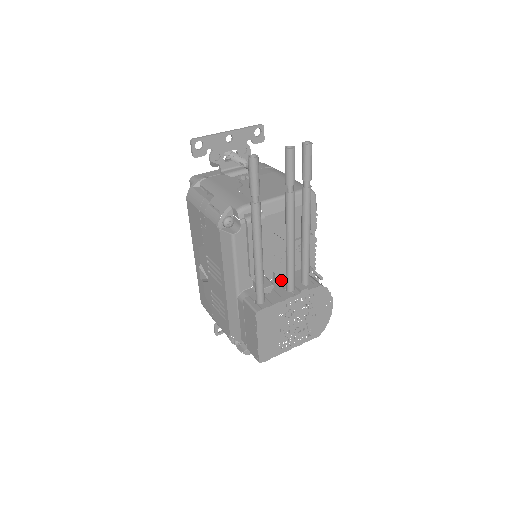
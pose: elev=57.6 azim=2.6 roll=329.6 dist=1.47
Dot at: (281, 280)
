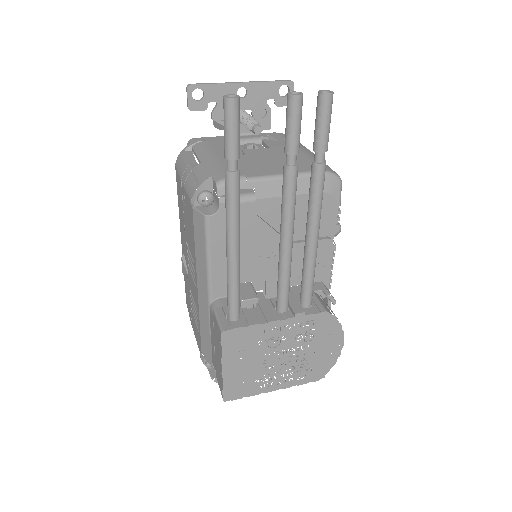
Dot at: (276, 294)
